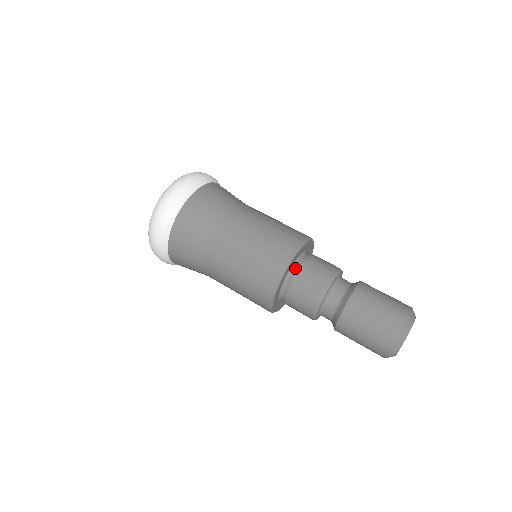
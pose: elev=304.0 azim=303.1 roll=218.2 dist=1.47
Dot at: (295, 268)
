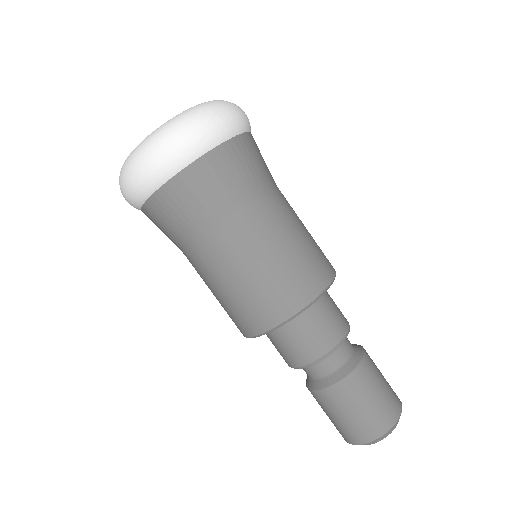
Dot at: (295, 317)
